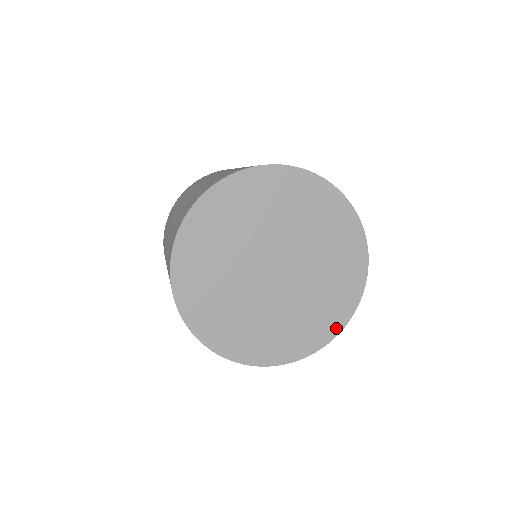
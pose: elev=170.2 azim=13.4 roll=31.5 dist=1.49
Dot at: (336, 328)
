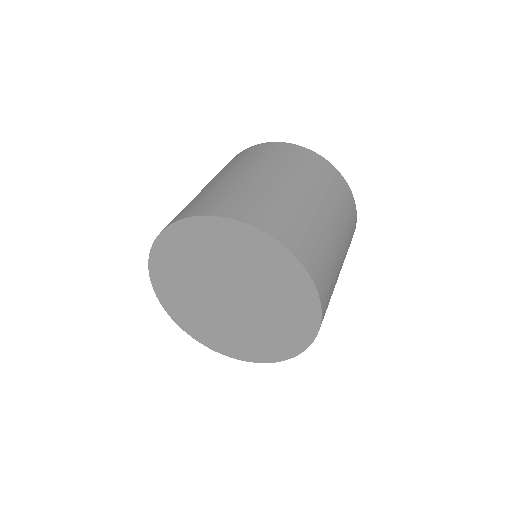
Dot at: (314, 322)
